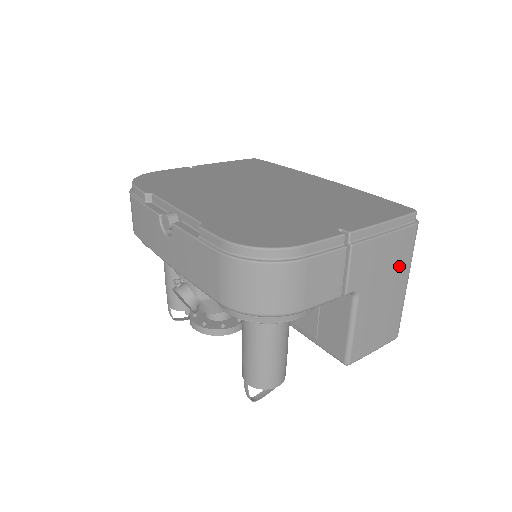
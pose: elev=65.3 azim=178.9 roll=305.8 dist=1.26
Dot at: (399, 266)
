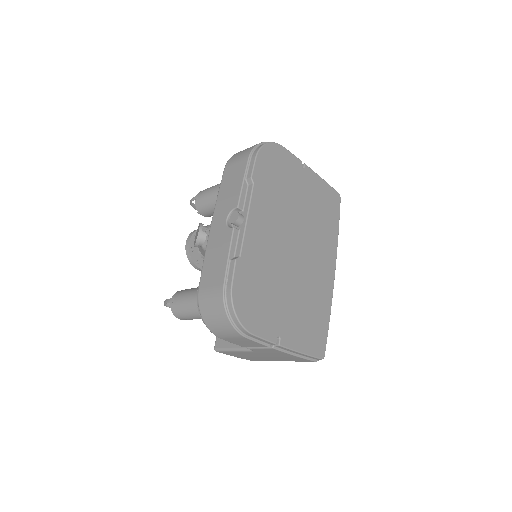
Dot at: (286, 359)
